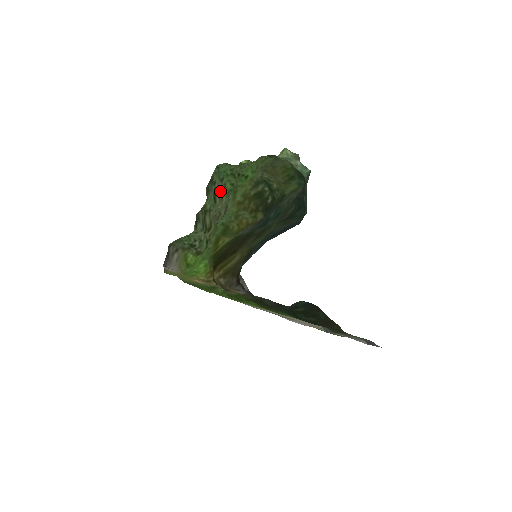
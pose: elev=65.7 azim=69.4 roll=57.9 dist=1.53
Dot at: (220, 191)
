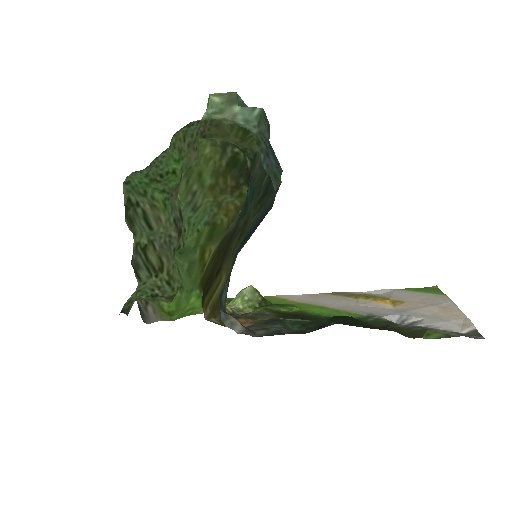
Dot at: (151, 209)
